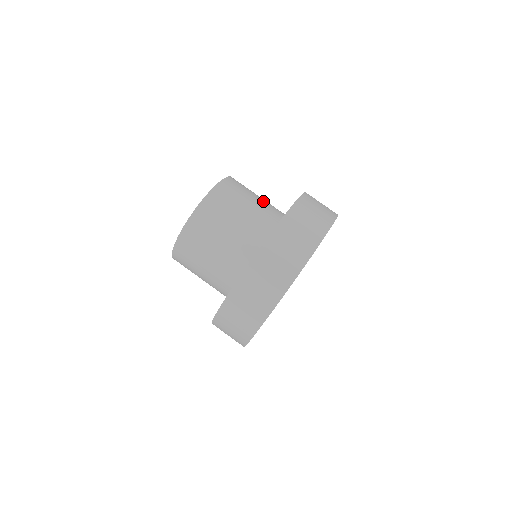
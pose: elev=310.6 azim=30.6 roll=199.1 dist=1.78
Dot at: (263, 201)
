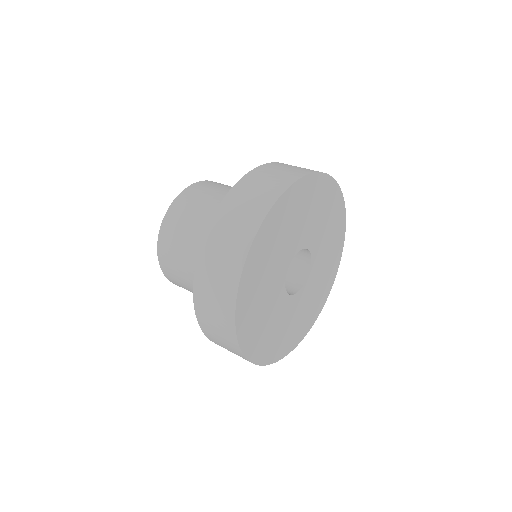
Dot at: occluded
